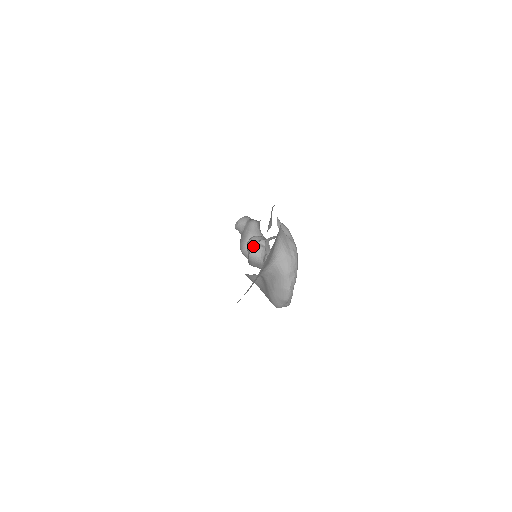
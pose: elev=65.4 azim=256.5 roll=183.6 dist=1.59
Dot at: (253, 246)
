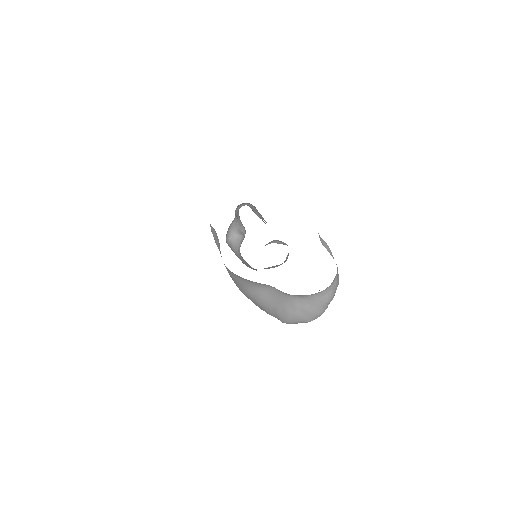
Dot at: (235, 234)
